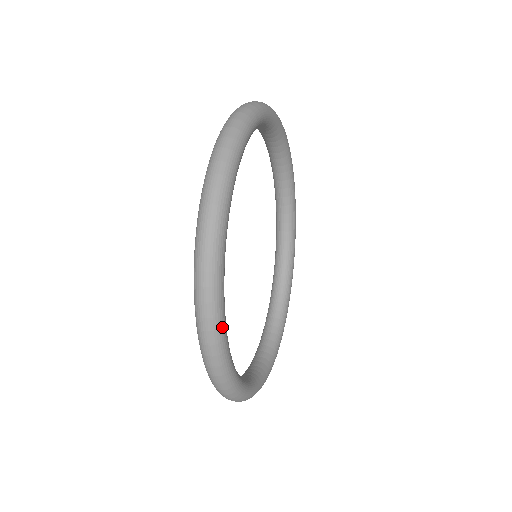
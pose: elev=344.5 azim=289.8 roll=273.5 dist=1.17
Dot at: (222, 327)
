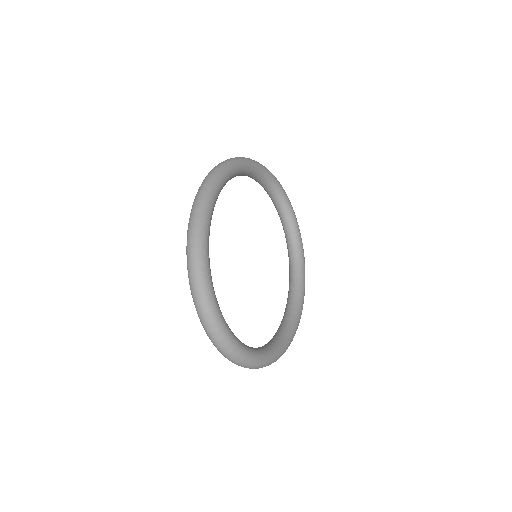
Dot at: (207, 210)
